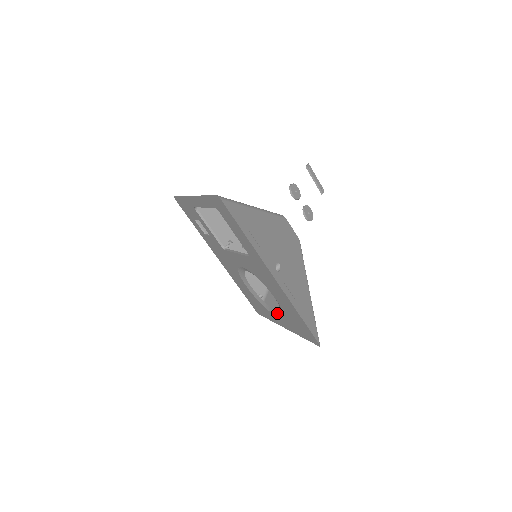
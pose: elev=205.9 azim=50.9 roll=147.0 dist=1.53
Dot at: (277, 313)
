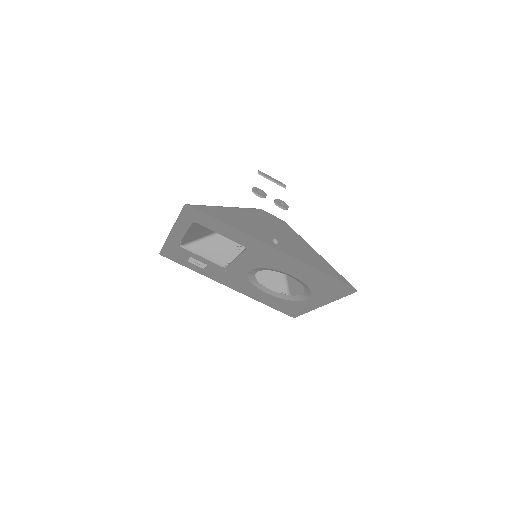
Dot at: (305, 295)
